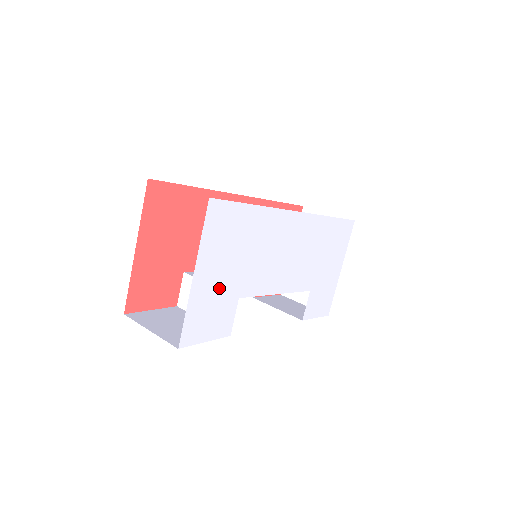
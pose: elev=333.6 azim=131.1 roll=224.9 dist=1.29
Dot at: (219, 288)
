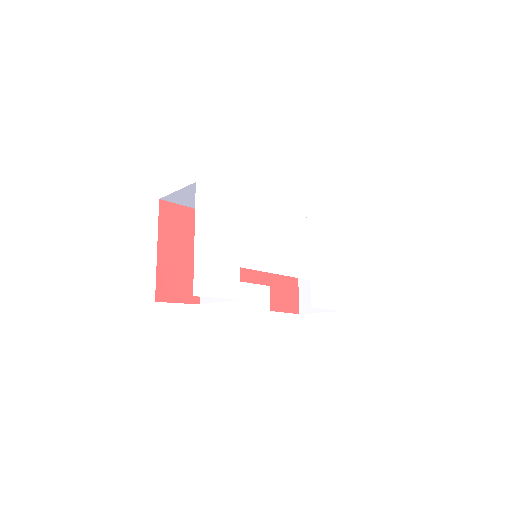
Dot at: (219, 254)
